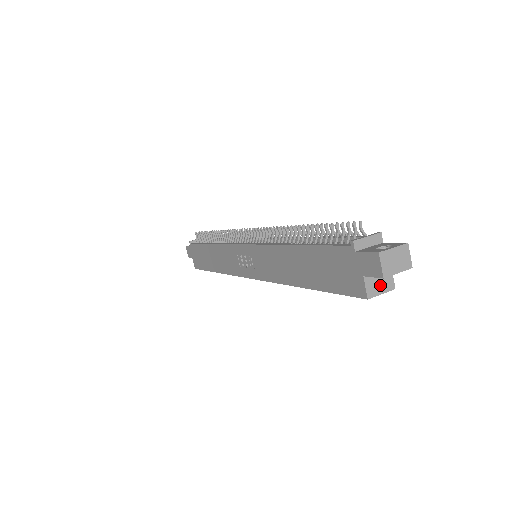
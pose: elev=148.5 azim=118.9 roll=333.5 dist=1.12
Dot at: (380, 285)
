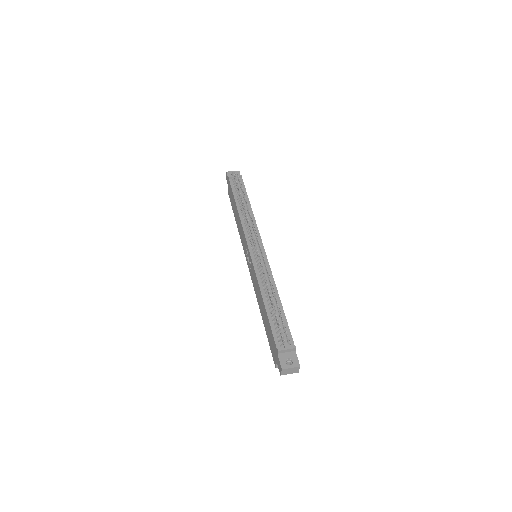
Dot at: occluded
